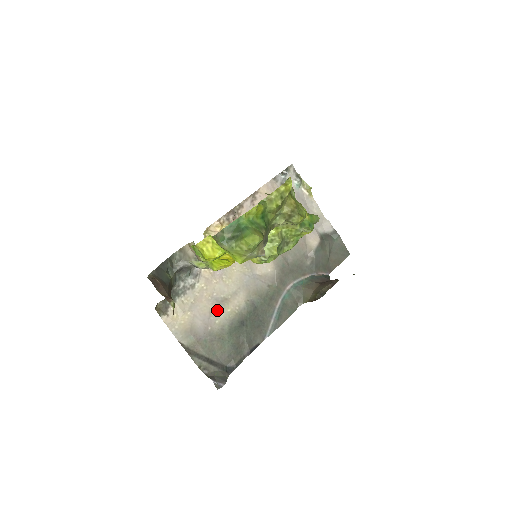
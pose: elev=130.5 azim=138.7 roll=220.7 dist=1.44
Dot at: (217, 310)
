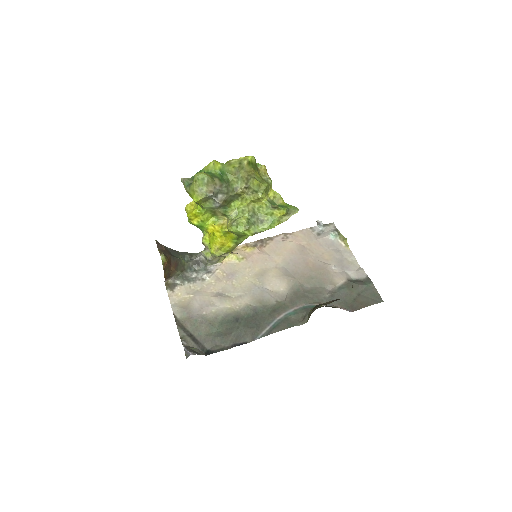
Dot at: (217, 302)
